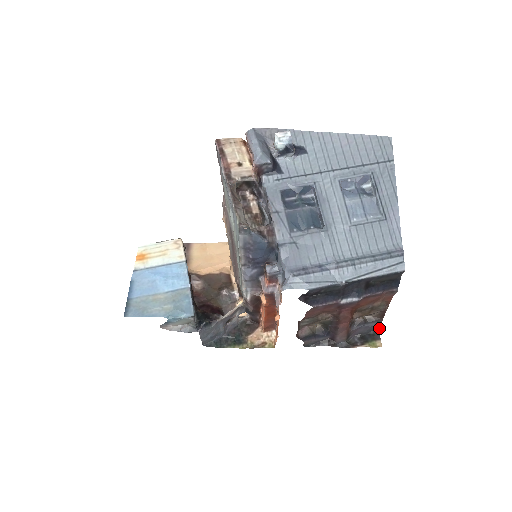
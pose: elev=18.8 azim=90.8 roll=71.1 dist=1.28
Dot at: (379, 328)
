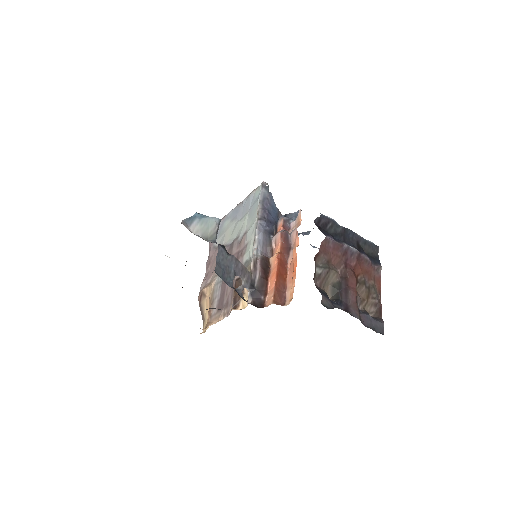
Dot at: (383, 332)
